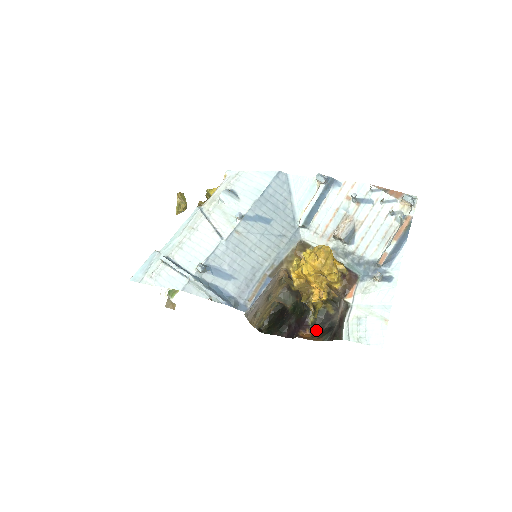
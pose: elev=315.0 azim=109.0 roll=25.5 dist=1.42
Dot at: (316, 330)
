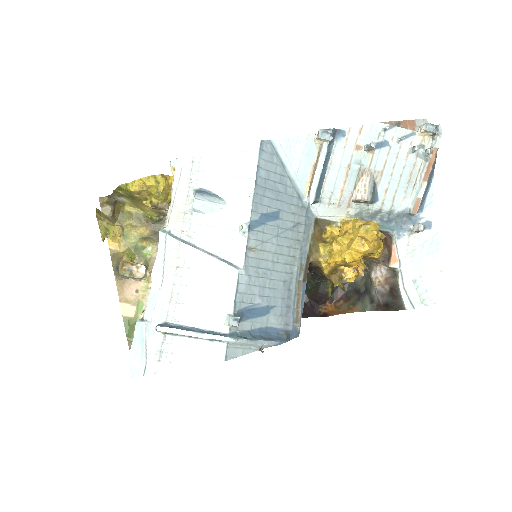
Dot at: (336, 298)
